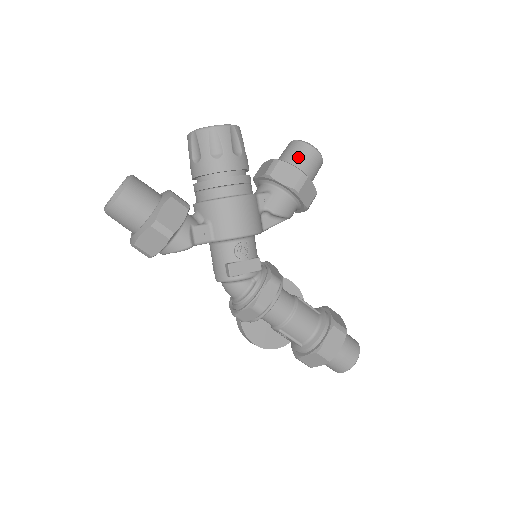
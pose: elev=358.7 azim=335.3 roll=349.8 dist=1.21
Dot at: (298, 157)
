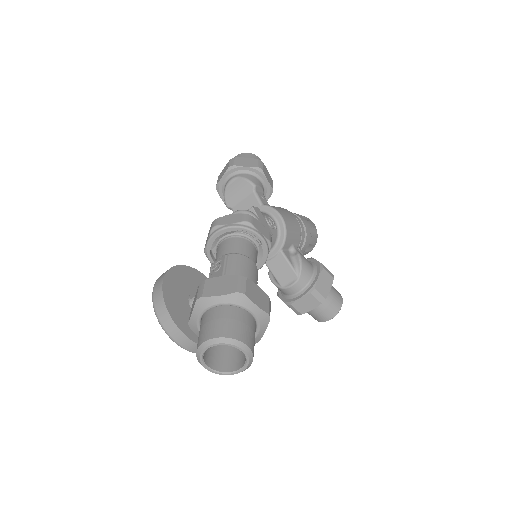
Dot at: occluded
